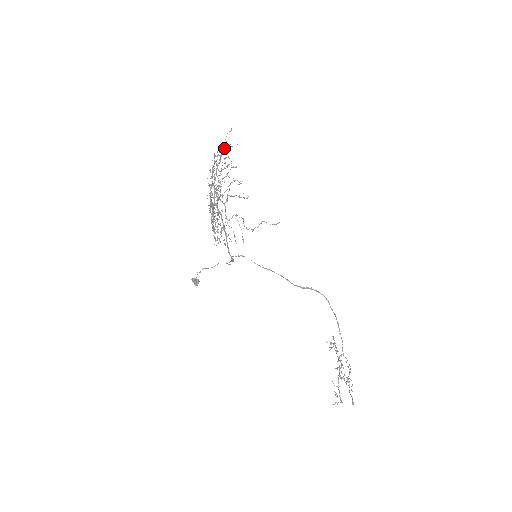
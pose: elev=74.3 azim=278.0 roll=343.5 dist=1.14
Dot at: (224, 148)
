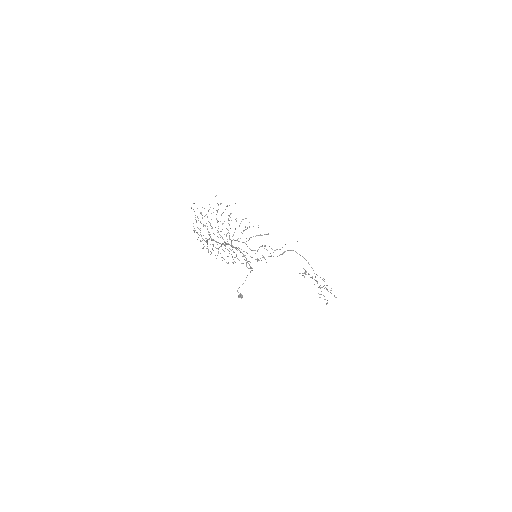
Dot at: occluded
